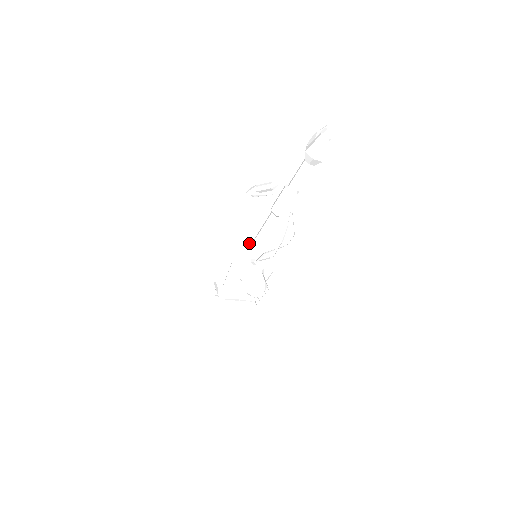
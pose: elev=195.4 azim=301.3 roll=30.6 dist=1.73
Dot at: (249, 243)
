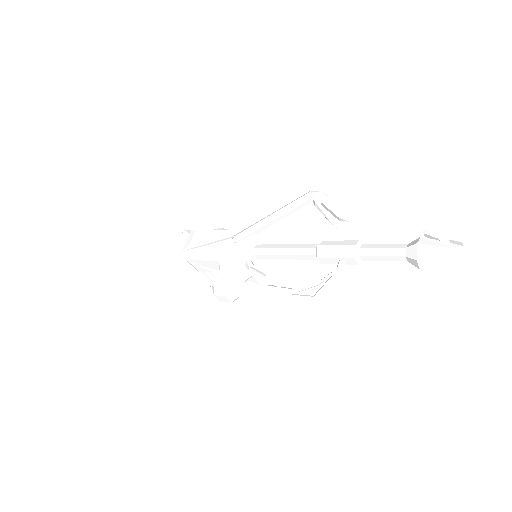
Dot at: (262, 238)
